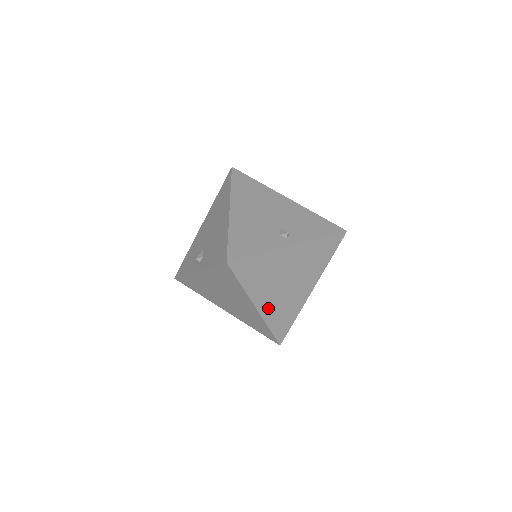
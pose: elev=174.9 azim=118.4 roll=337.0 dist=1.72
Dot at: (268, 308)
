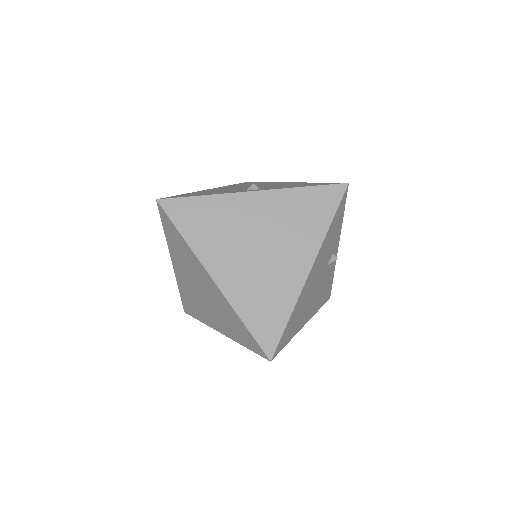
Dot at: (233, 283)
